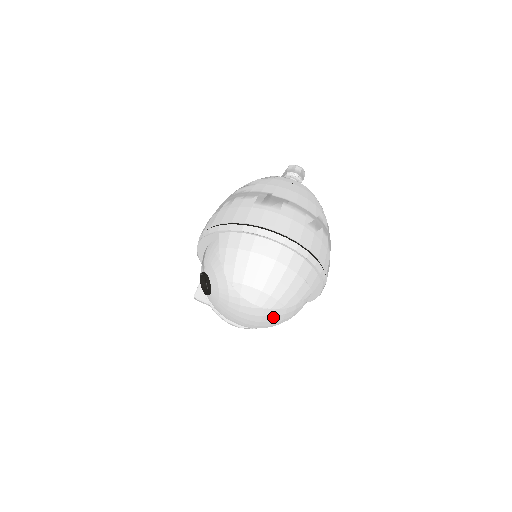
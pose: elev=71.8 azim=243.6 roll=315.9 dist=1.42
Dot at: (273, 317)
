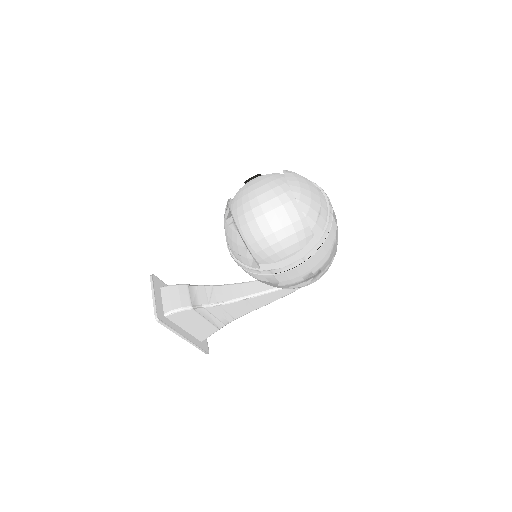
Dot at: (280, 205)
